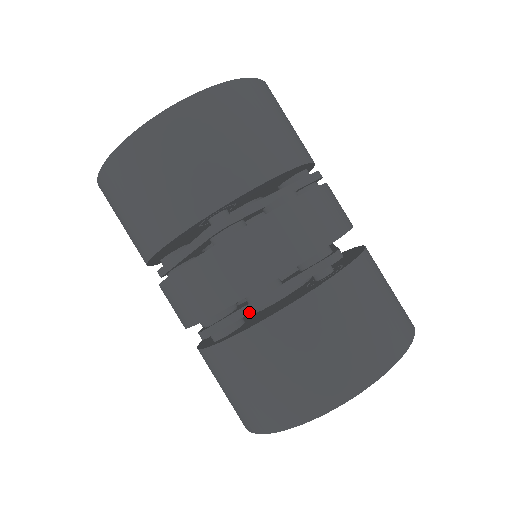
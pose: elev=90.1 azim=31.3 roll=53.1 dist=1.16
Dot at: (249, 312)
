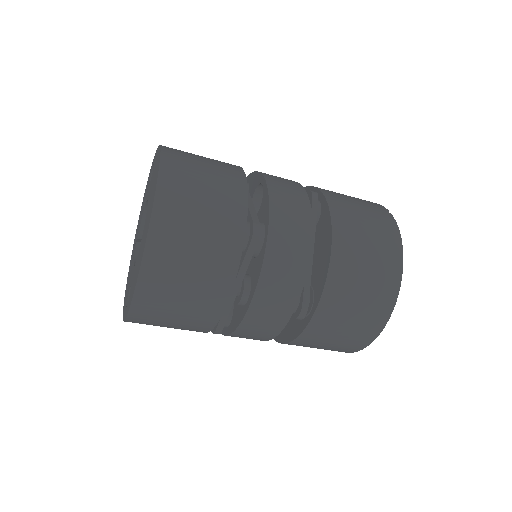
Dot at: occluded
